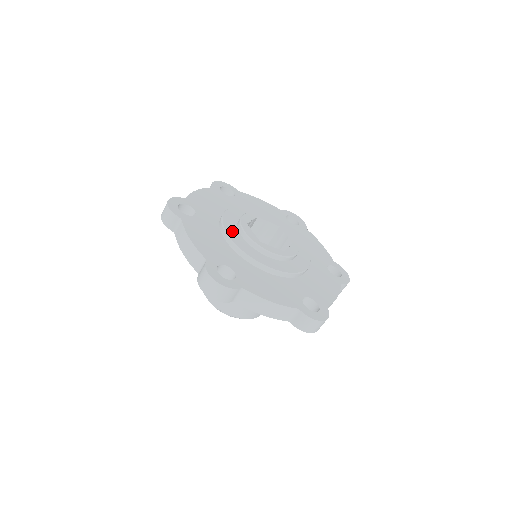
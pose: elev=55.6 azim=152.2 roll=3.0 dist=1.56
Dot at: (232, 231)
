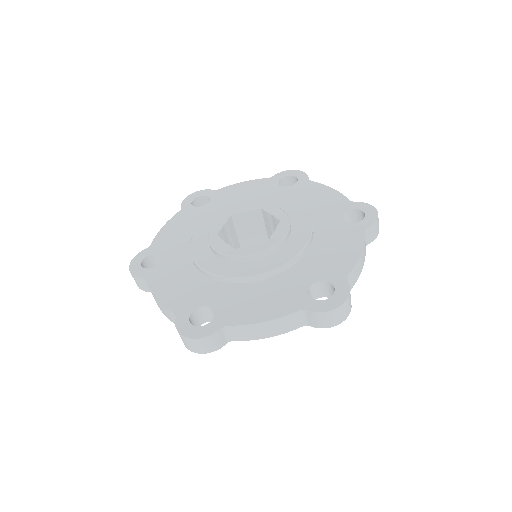
Dot at: (202, 256)
